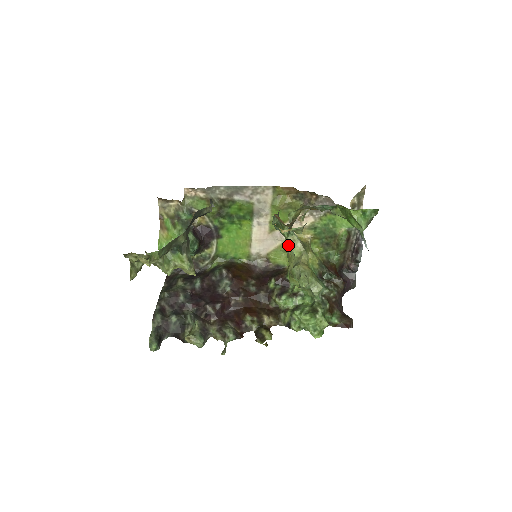
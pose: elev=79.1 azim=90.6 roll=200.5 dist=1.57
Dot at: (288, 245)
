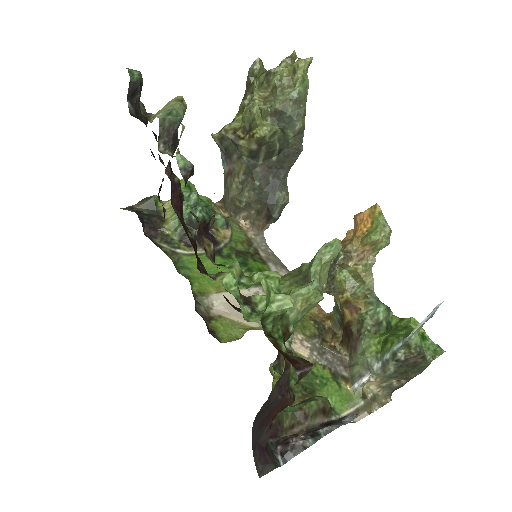
Dot at: occluded
